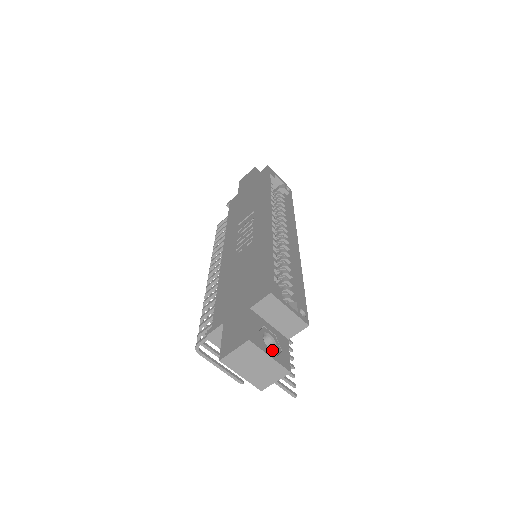
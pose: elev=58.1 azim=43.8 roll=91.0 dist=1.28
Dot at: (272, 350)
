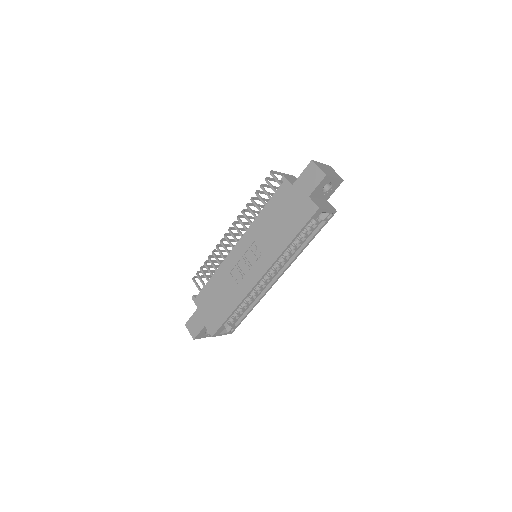
Dot at: (208, 334)
